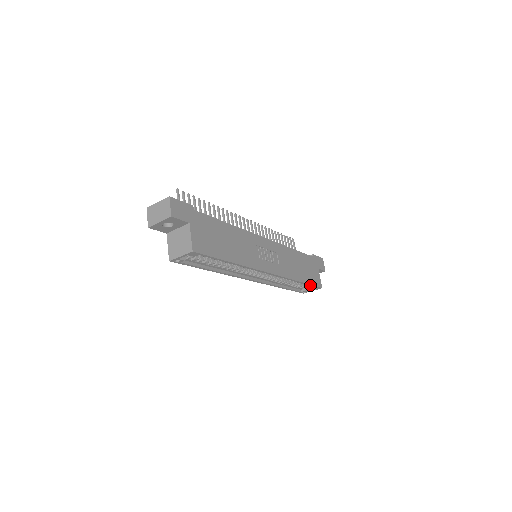
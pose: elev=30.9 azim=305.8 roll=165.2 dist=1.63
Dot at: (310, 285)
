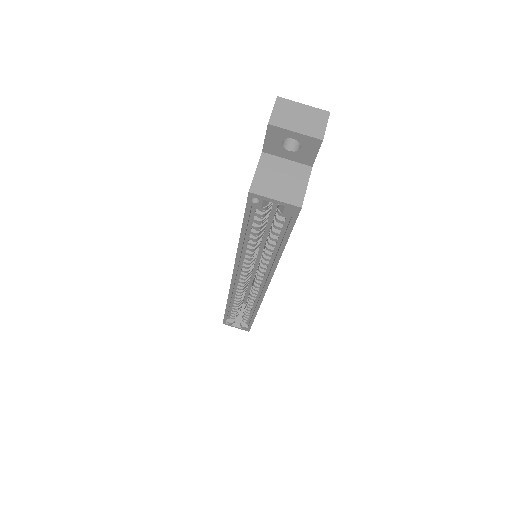
Dot at: (251, 323)
